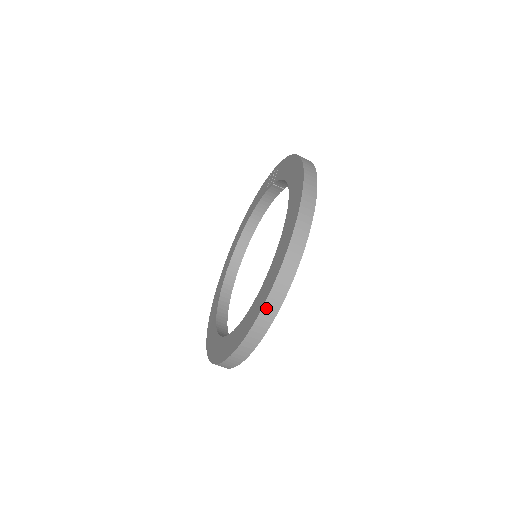
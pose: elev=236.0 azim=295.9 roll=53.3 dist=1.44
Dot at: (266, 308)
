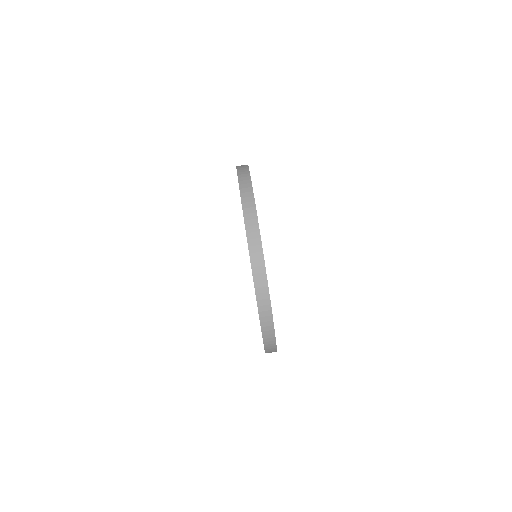
Dot at: (264, 333)
